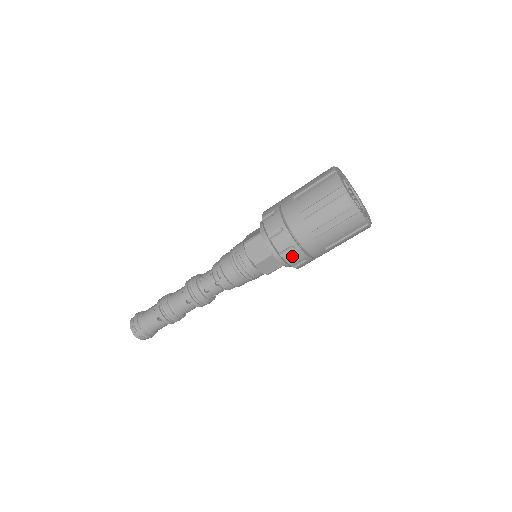
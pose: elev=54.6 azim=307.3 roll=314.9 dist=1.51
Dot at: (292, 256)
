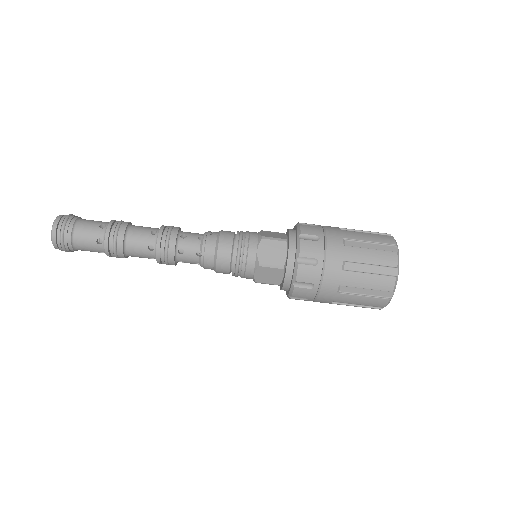
Dot at: (310, 245)
